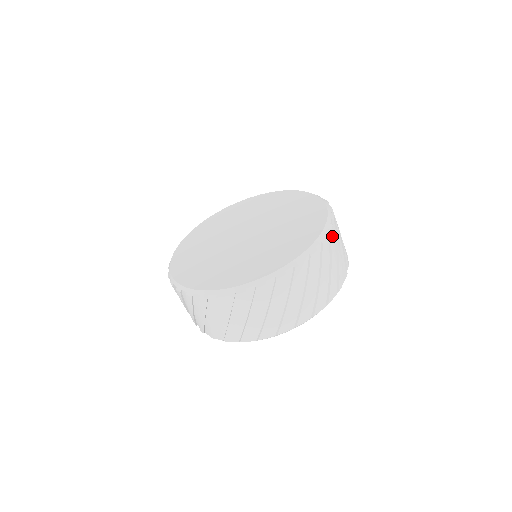
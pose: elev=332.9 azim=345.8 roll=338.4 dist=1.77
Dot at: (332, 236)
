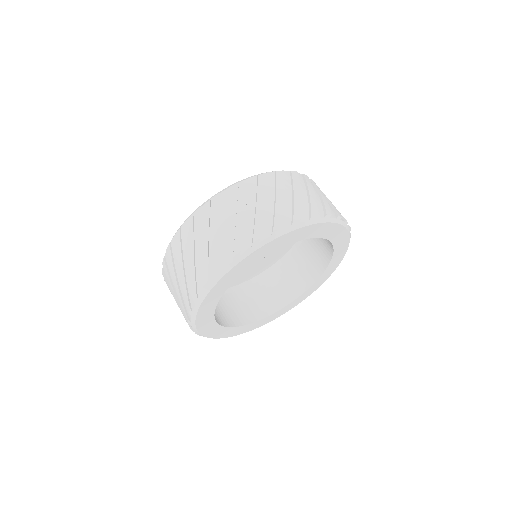
Dot at: (295, 175)
